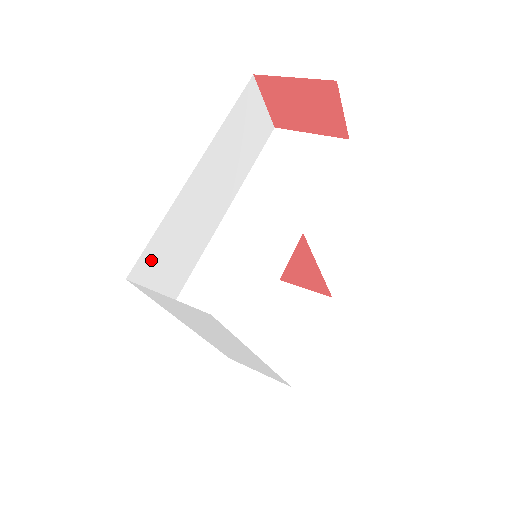
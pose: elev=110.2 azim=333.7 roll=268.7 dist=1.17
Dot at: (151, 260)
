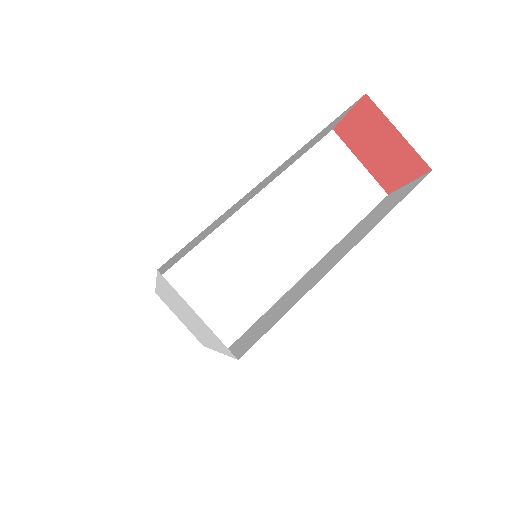
Dot at: (183, 249)
